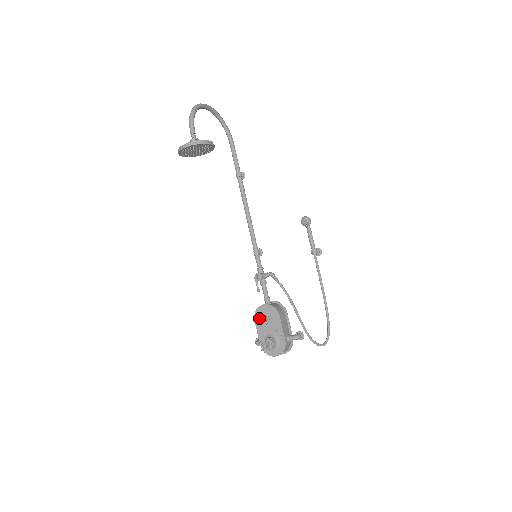
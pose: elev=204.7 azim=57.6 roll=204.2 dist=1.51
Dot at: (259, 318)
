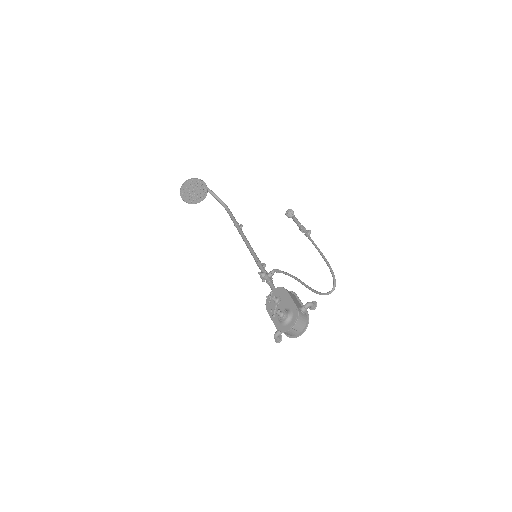
Dot at: (267, 297)
